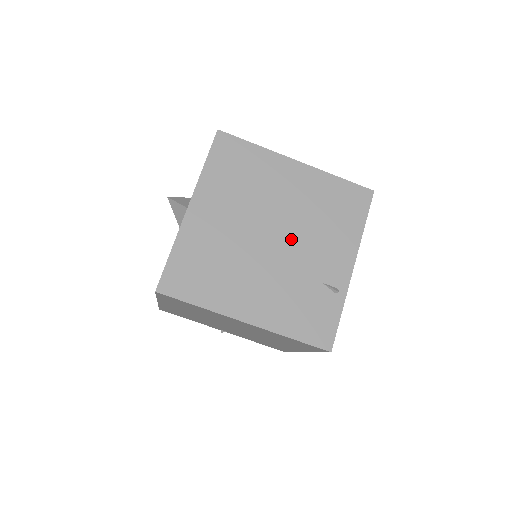
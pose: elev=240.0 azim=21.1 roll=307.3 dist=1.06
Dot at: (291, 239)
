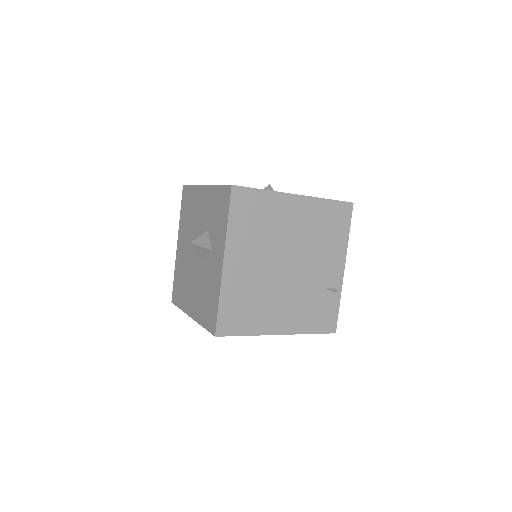
Dot at: (301, 262)
